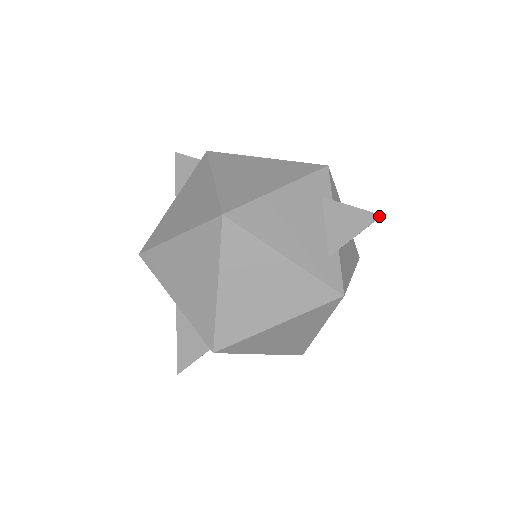
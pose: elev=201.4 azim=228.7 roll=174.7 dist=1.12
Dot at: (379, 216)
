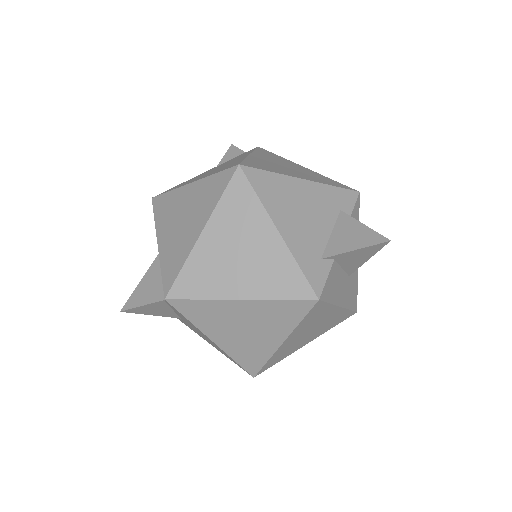
Dot at: (387, 240)
